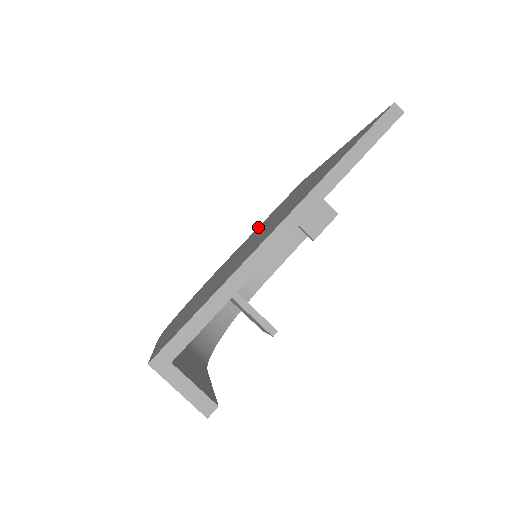
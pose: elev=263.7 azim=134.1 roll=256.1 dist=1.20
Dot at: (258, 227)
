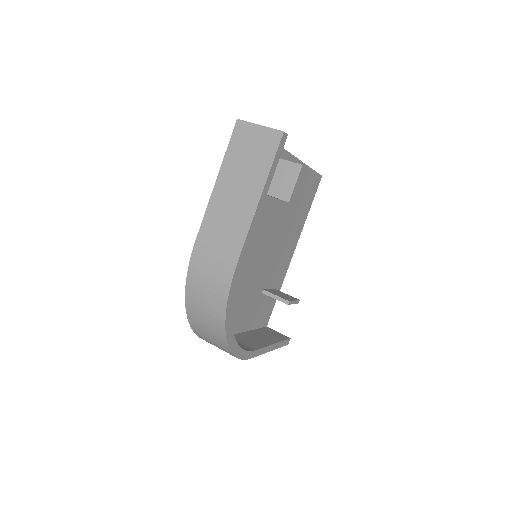
Dot at: occluded
